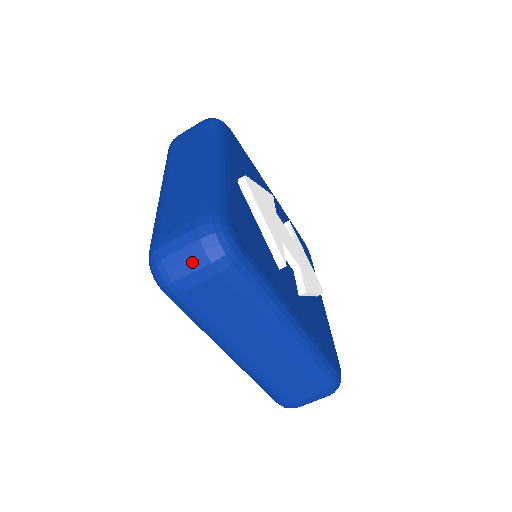
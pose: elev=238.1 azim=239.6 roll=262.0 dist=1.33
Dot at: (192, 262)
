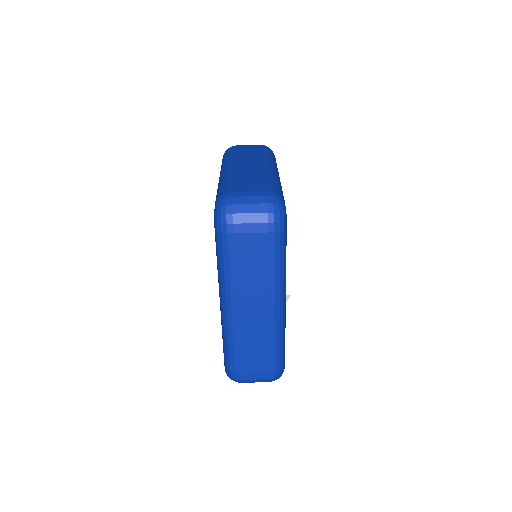
Dot at: occluded
